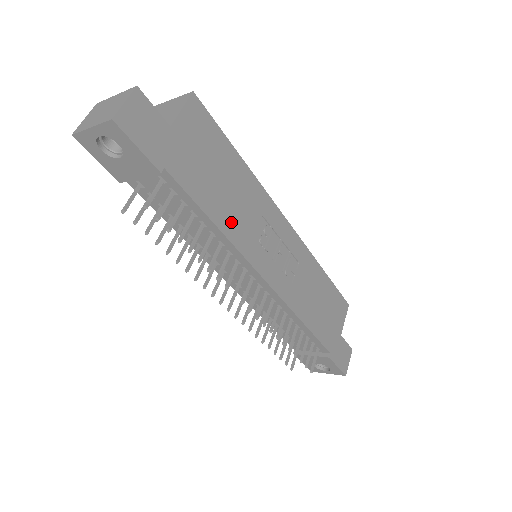
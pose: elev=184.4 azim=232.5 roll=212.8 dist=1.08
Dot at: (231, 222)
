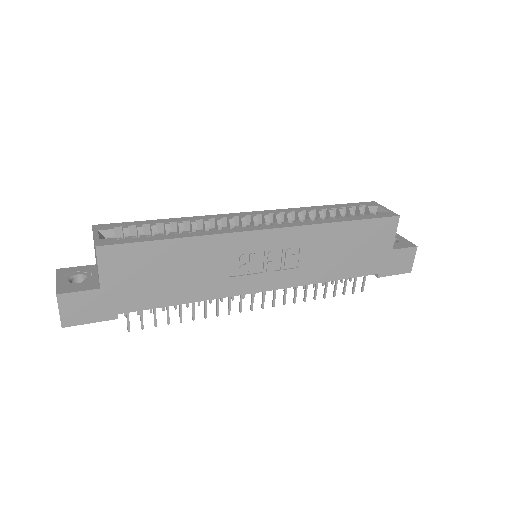
Dot at: (200, 289)
